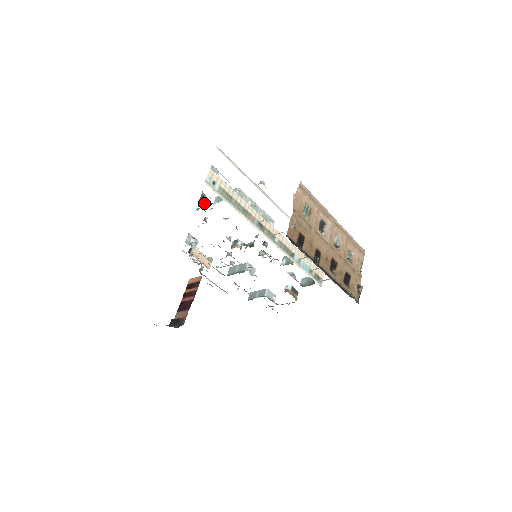
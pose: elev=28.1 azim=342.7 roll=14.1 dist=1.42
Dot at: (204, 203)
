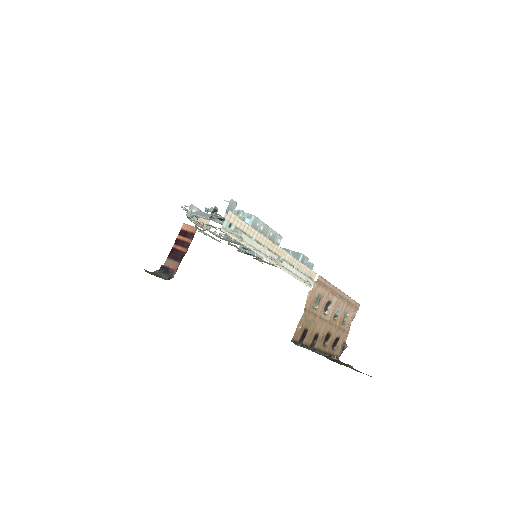
Dot at: occluded
